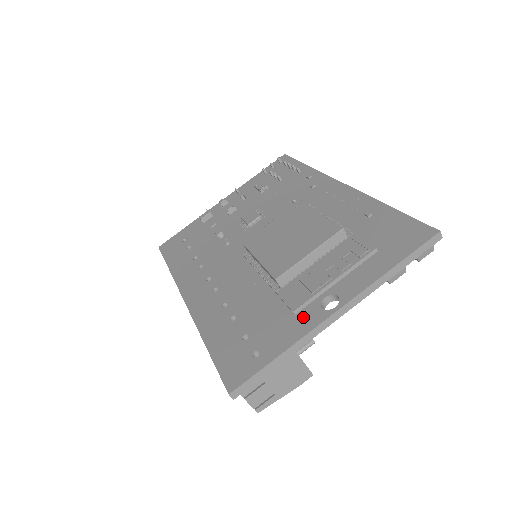
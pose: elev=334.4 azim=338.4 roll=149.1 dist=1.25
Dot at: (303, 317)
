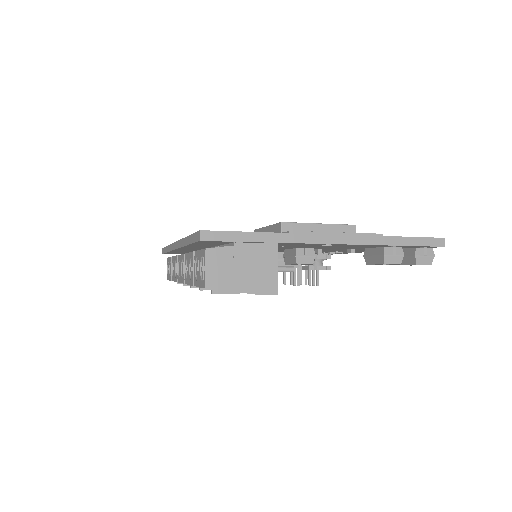
Dot at: occluded
